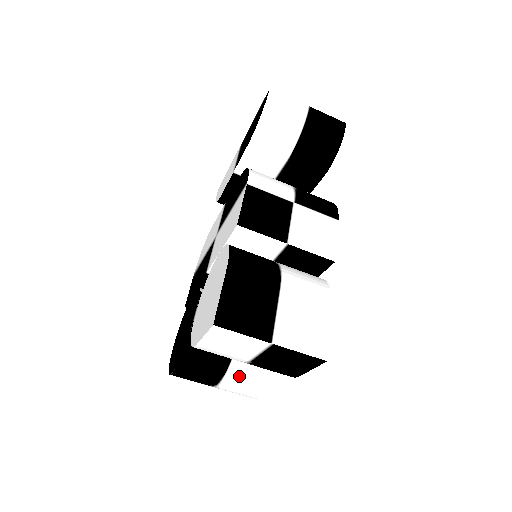
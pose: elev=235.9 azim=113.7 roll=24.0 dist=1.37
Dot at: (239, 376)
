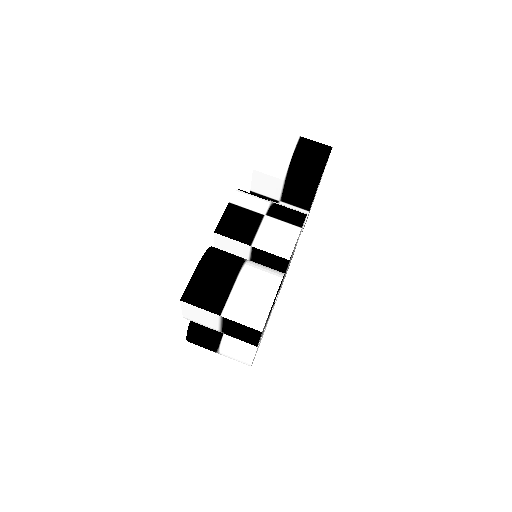
Dot at: (231, 345)
